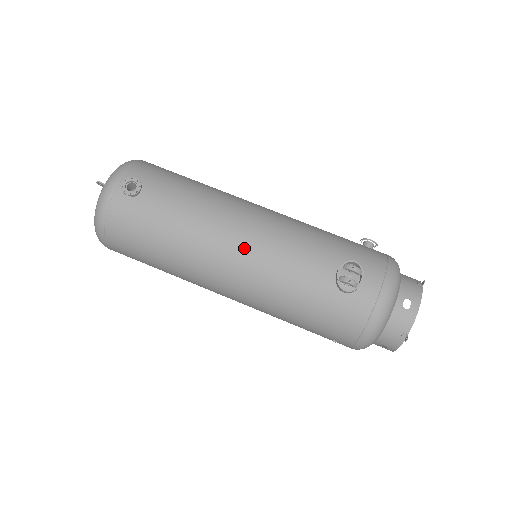
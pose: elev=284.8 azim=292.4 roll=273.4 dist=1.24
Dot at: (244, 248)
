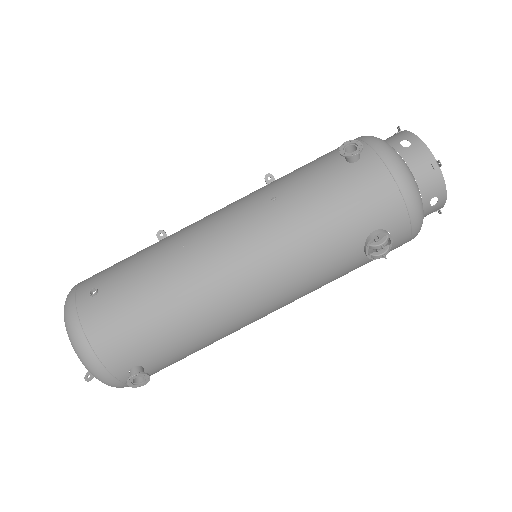
Dot at: (272, 308)
